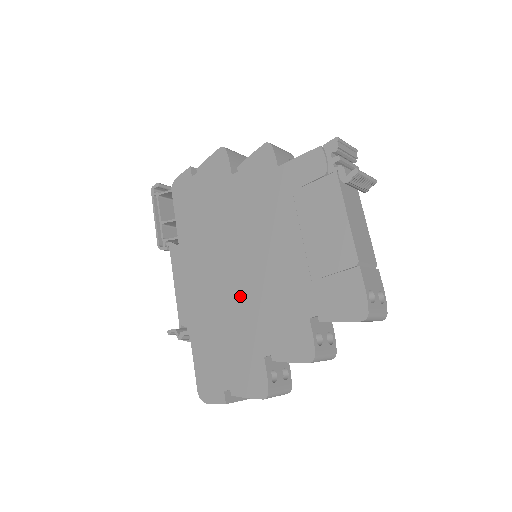
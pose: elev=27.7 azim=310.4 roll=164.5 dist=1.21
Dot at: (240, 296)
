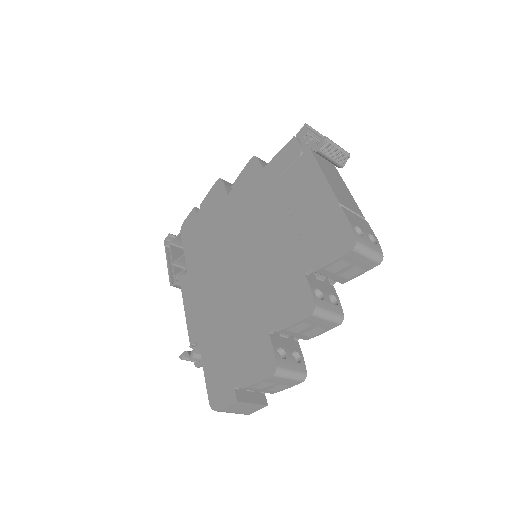
Dot at: (242, 288)
